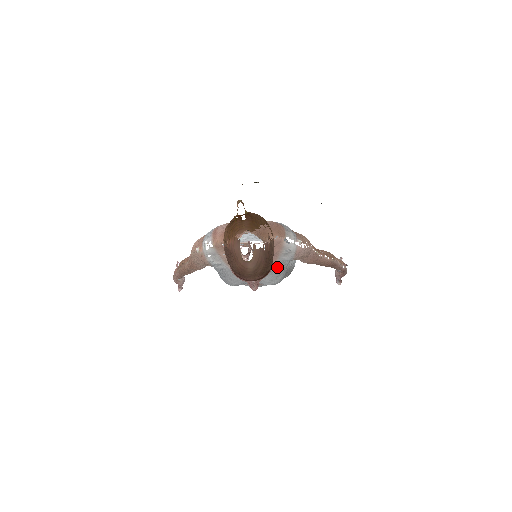
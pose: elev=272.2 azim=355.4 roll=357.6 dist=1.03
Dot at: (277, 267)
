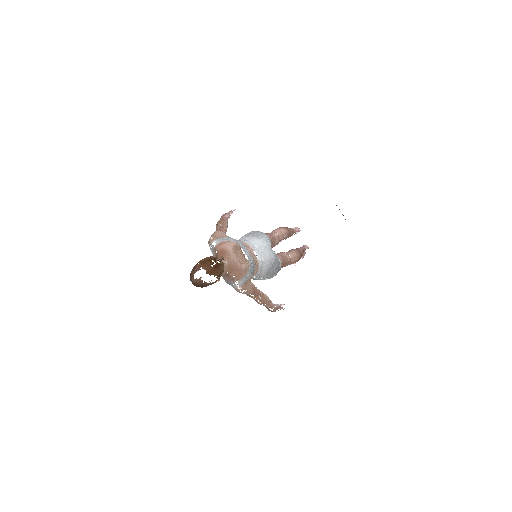
Dot at: (228, 281)
